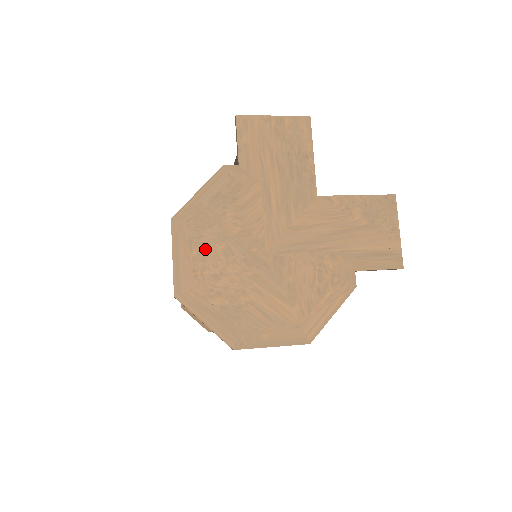
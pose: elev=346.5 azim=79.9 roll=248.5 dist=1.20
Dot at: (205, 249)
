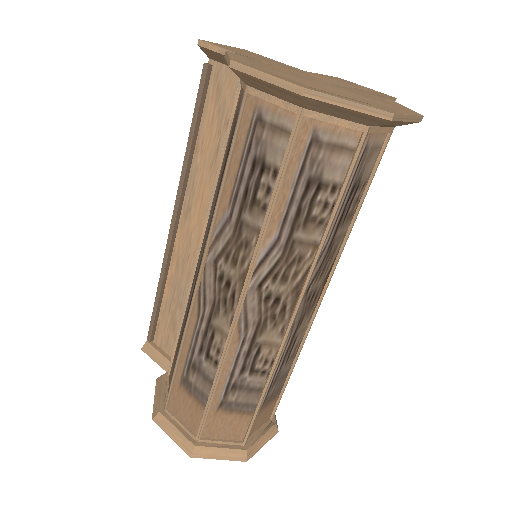
Dot at: (281, 74)
